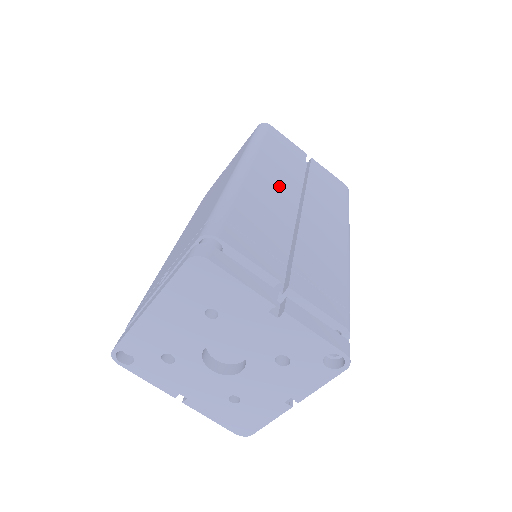
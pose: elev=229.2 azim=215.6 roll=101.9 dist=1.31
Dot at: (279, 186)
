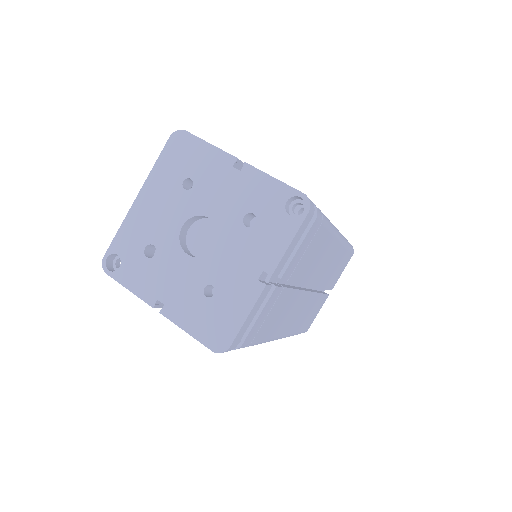
Dot at: occluded
